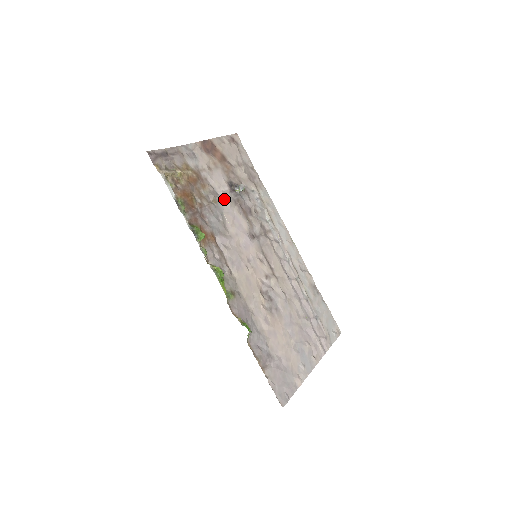
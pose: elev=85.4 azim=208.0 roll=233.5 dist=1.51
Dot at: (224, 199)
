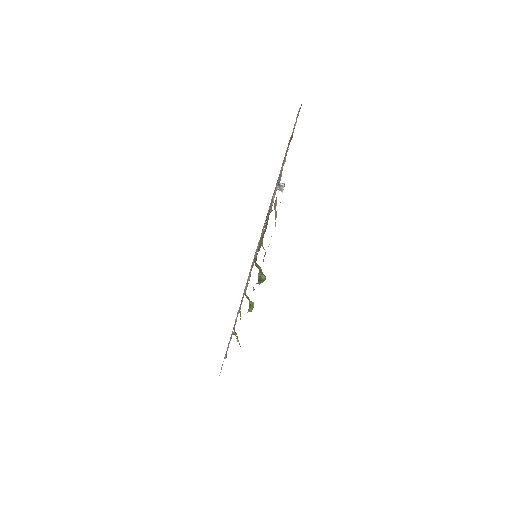
Dot at: occluded
